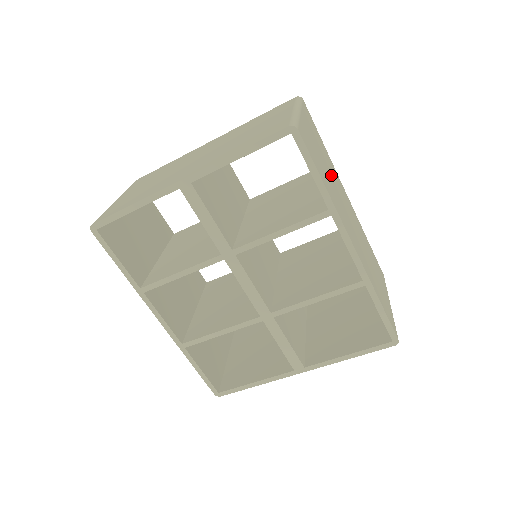
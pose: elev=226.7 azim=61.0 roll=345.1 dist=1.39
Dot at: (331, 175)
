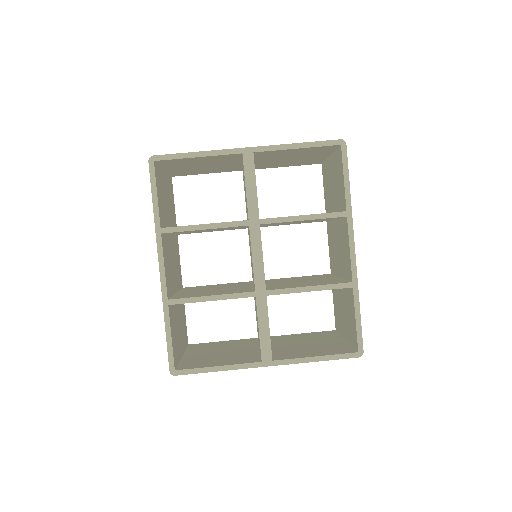
Dot at: occluded
